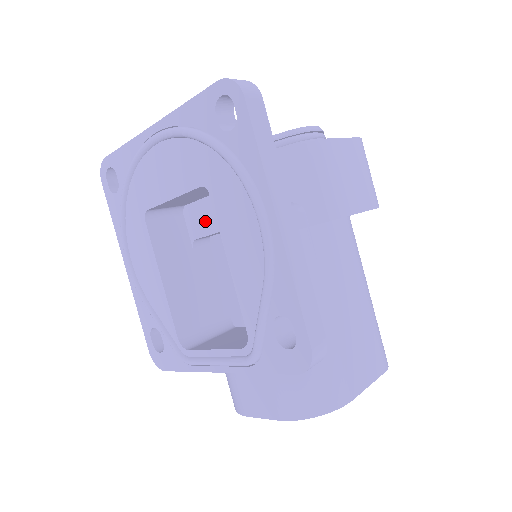
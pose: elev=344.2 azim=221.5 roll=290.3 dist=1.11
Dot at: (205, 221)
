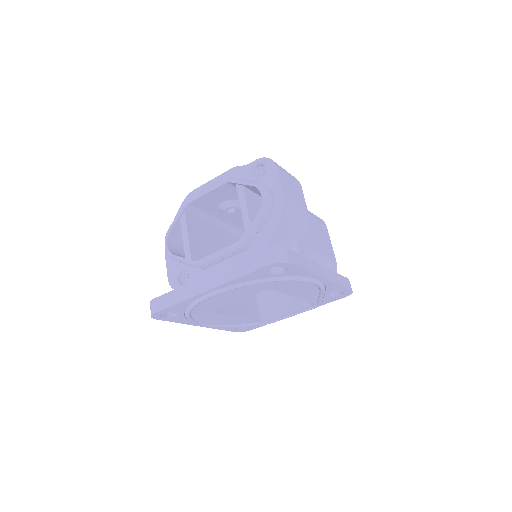
Dot at: occluded
